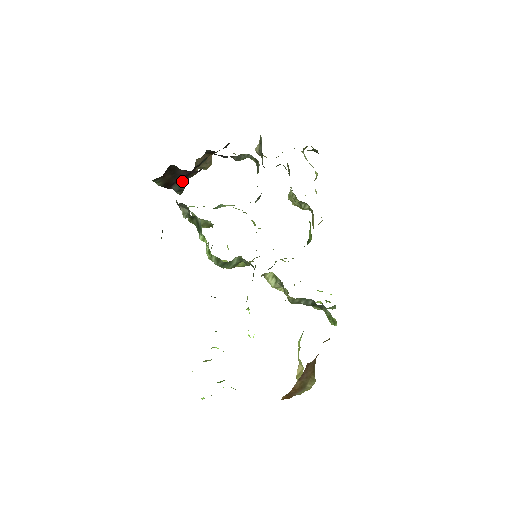
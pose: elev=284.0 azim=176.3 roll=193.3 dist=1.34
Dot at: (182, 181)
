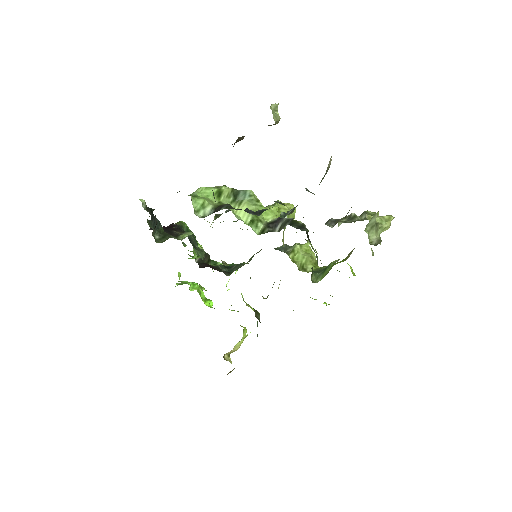
Dot at: occluded
